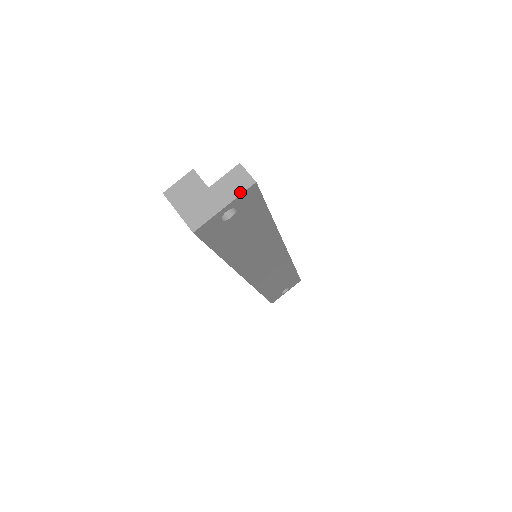
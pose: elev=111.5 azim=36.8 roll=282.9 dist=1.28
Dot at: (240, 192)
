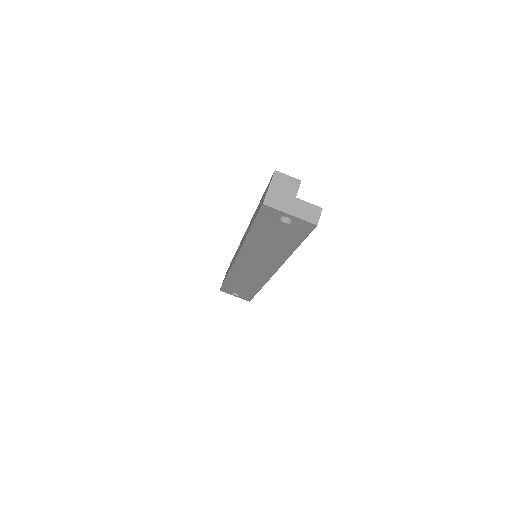
Dot at: (305, 219)
